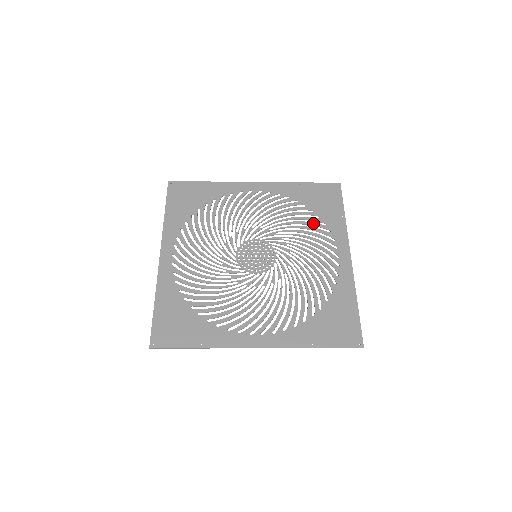
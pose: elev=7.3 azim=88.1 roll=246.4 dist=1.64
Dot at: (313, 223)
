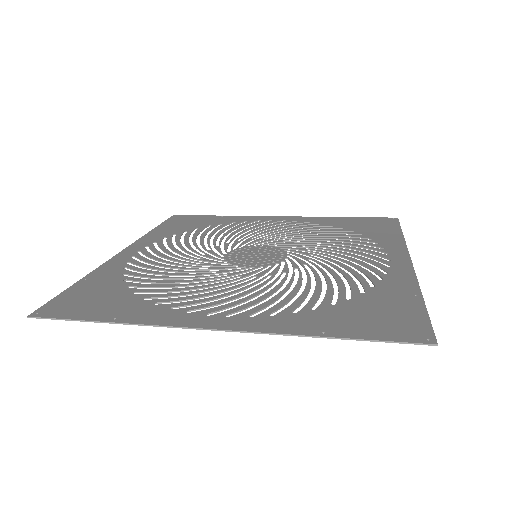
Dot at: (352, 238)
